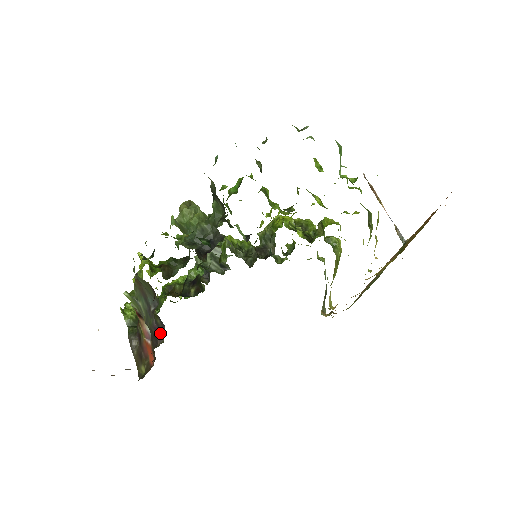
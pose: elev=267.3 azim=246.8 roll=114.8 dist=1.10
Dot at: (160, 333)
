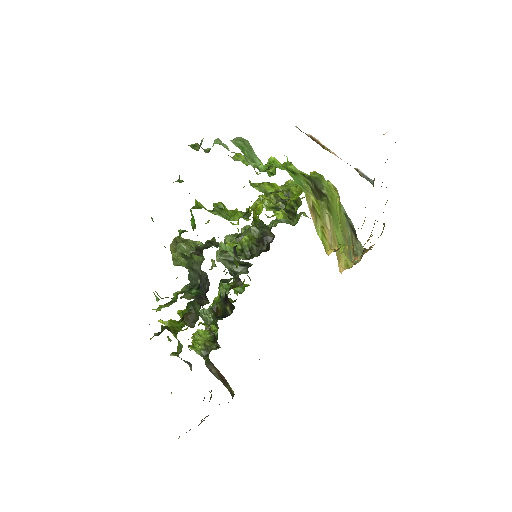
Dot at: occluded
